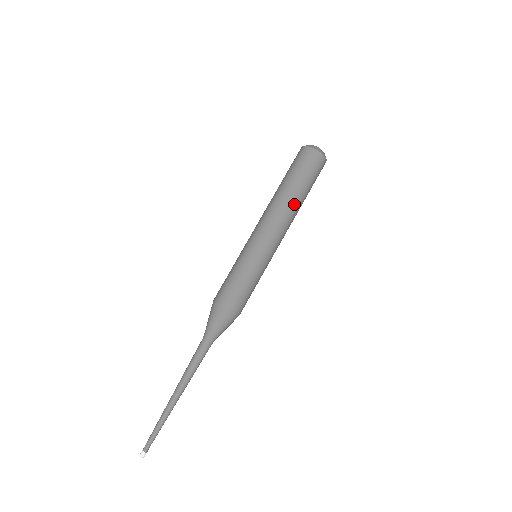
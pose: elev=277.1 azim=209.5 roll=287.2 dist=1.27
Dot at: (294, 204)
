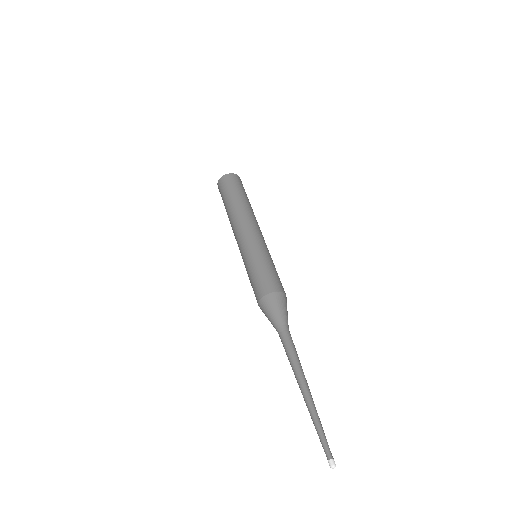
Dot at: (245, 207)
